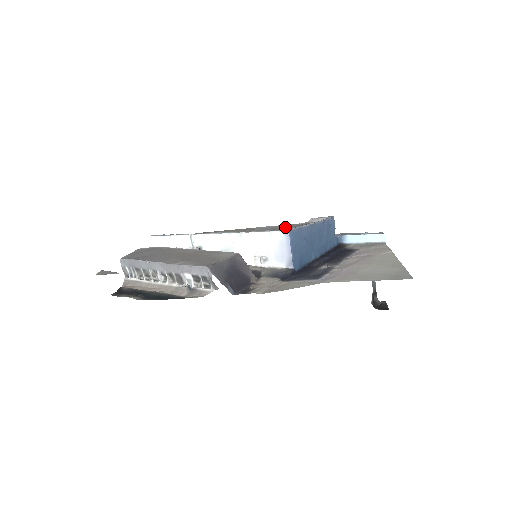
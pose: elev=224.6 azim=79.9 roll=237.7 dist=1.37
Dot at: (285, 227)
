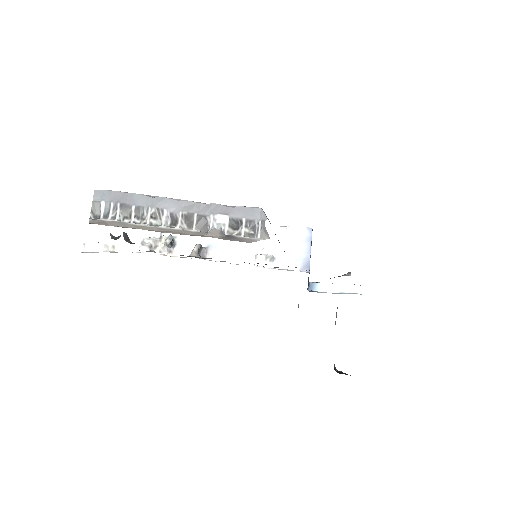
Dot at: occluded
